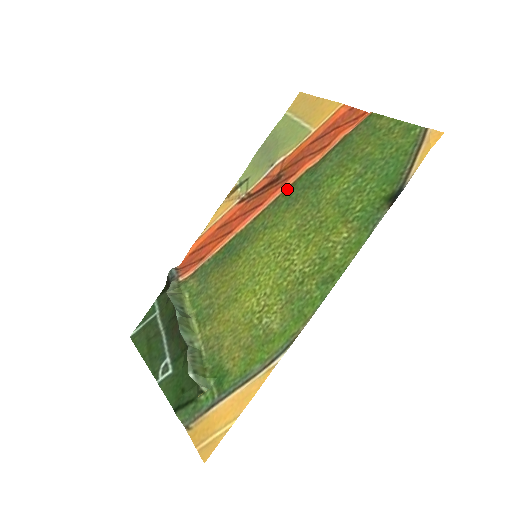
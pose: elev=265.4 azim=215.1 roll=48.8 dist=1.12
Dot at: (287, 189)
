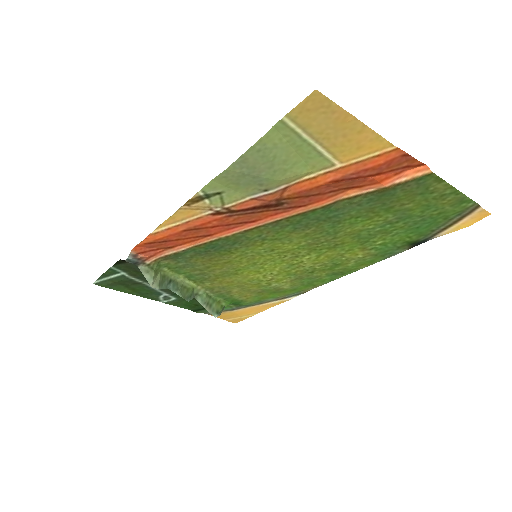
Dot at: (293, 217)
